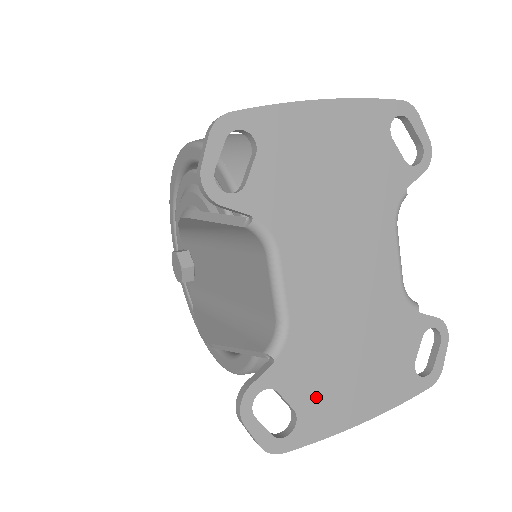
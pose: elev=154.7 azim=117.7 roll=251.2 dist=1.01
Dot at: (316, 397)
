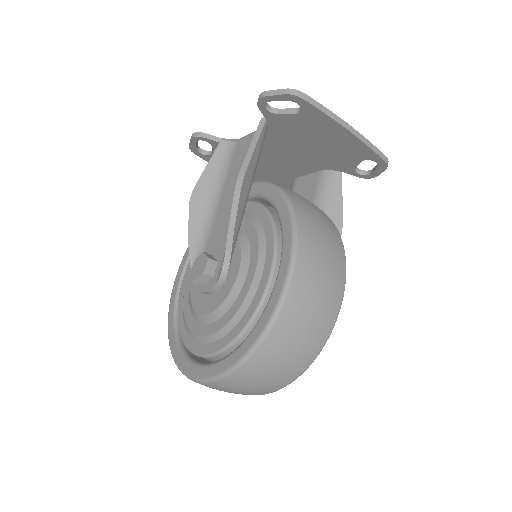
Dot at: occluded
